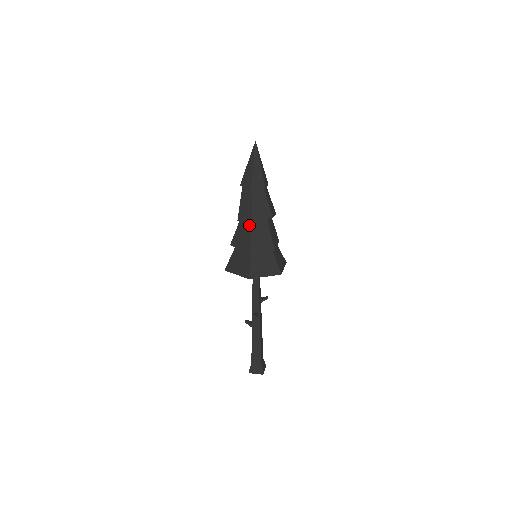
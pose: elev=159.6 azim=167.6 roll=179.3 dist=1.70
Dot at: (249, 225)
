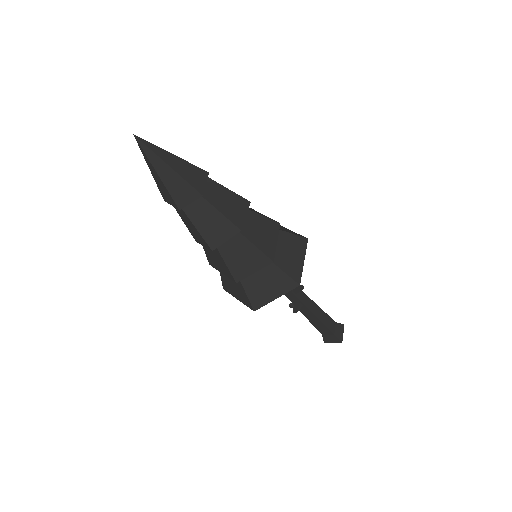
Dot at: occluded
